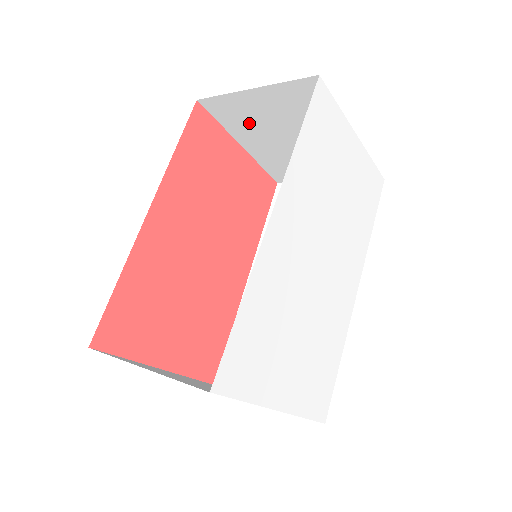
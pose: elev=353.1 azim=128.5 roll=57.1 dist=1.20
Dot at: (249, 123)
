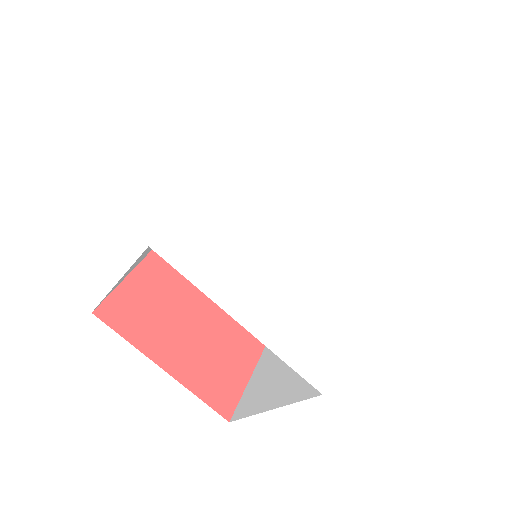
Dot at: occluded
